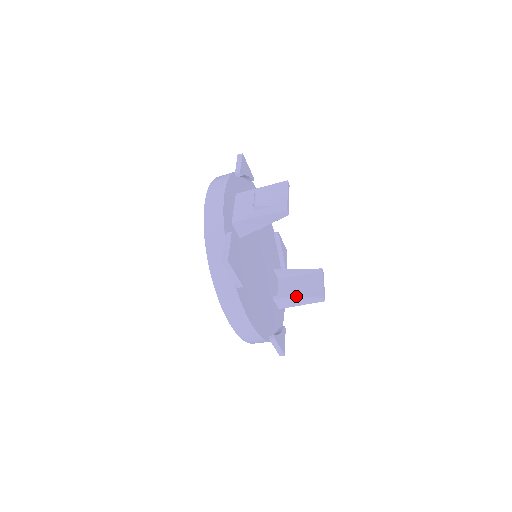
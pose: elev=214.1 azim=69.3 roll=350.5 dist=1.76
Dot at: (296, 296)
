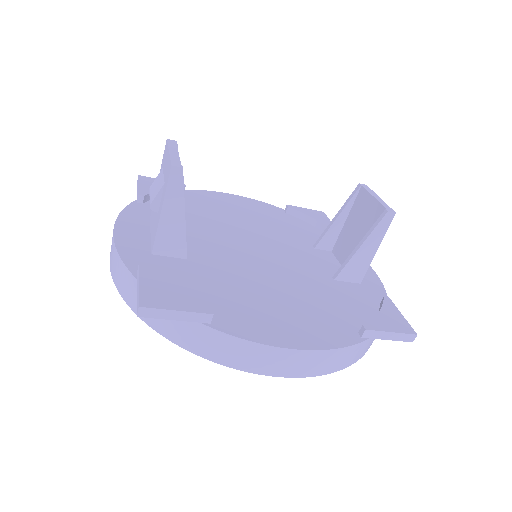
Dot at: (355, 247)
